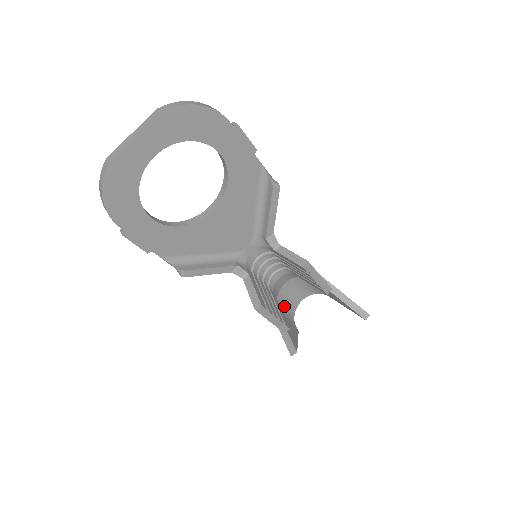
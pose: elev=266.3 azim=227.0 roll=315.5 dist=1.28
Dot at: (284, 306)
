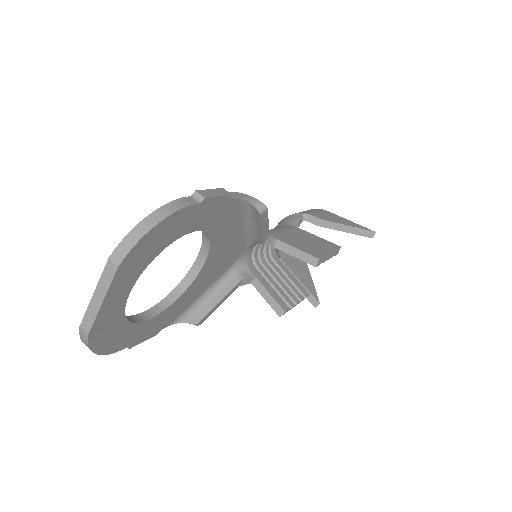
Dot at: occluded
